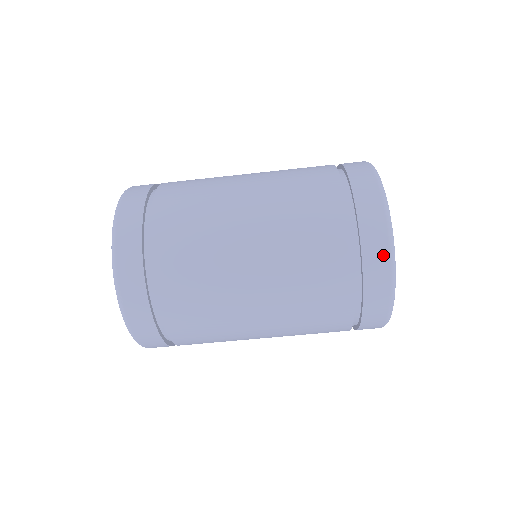
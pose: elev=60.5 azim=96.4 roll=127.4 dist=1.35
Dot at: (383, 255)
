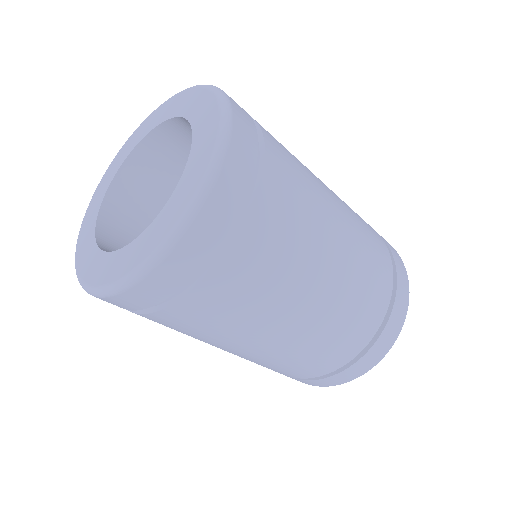
Dot at: (405, 304)
